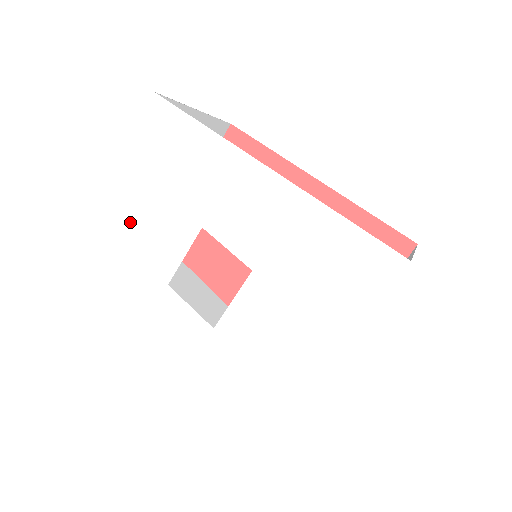
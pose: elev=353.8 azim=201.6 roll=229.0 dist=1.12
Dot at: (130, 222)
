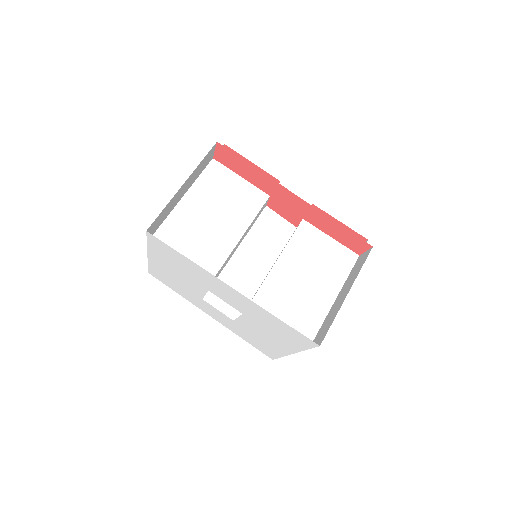
Dot at: (168, 272)
